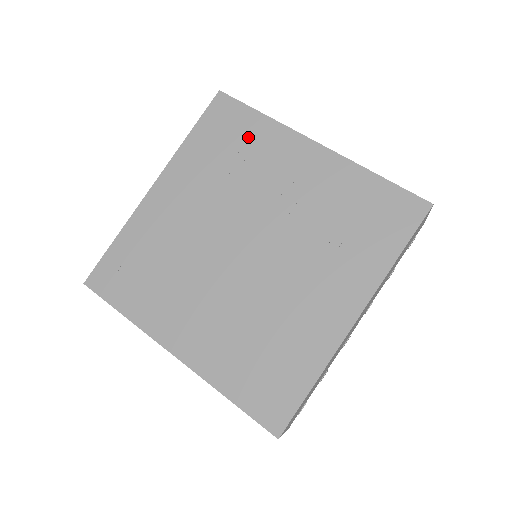
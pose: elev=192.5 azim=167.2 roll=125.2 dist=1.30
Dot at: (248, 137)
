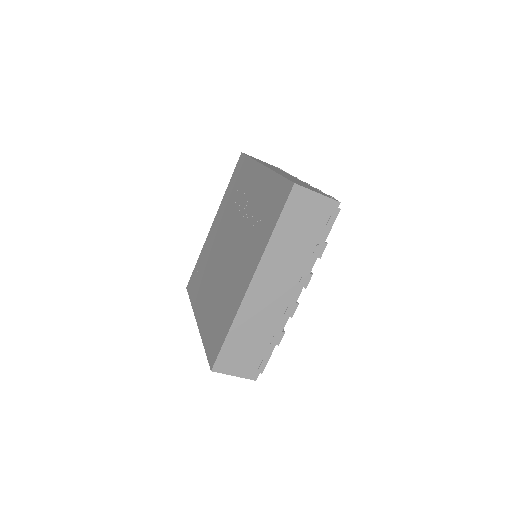
Dot at: (243, 176)
